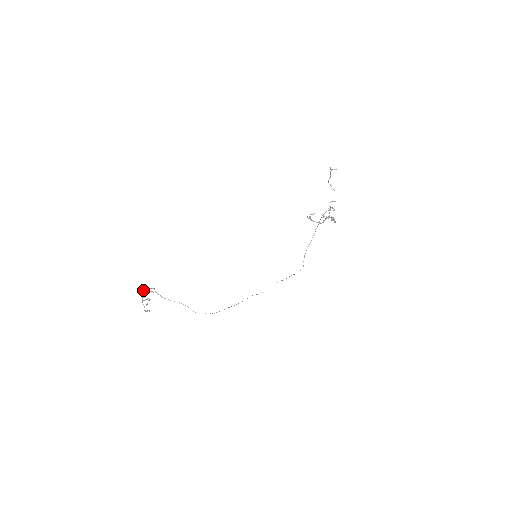
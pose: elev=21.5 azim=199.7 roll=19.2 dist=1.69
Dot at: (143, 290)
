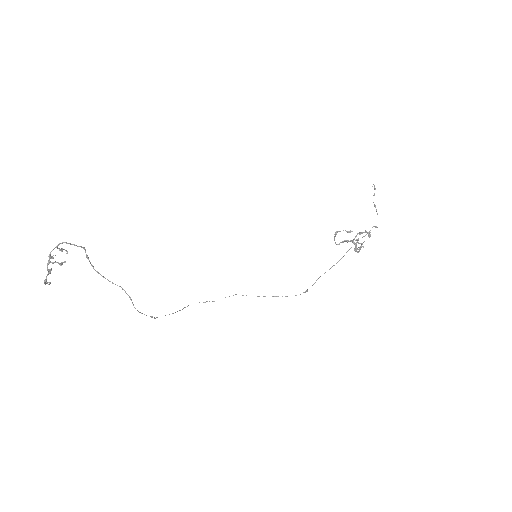
Dot at: (59, 243)
